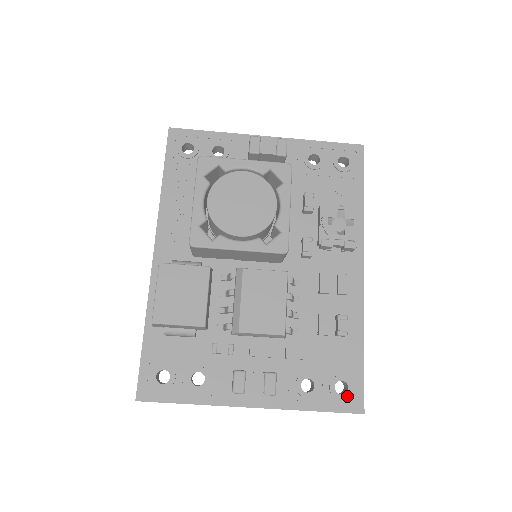
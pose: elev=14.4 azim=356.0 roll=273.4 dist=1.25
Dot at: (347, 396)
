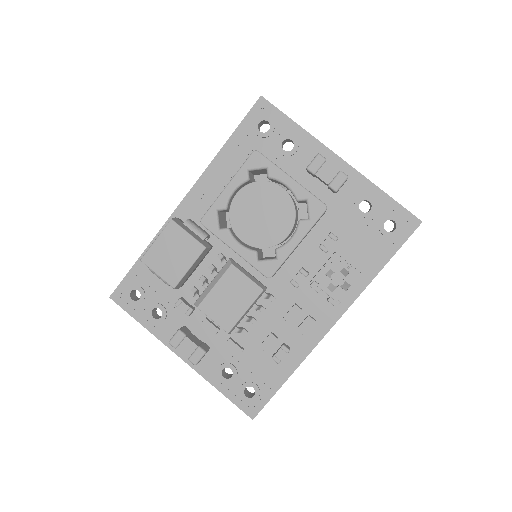
Dot at: (249, 400)
